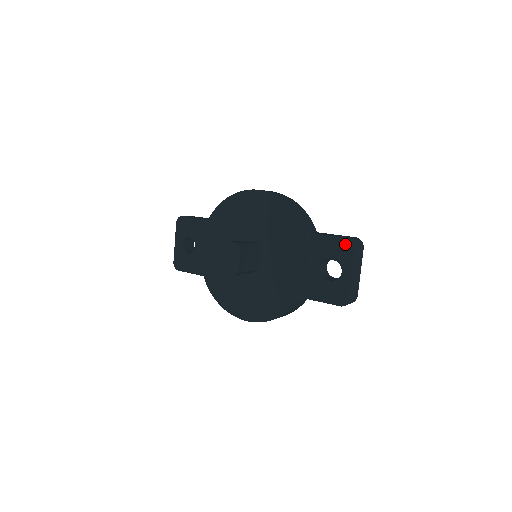
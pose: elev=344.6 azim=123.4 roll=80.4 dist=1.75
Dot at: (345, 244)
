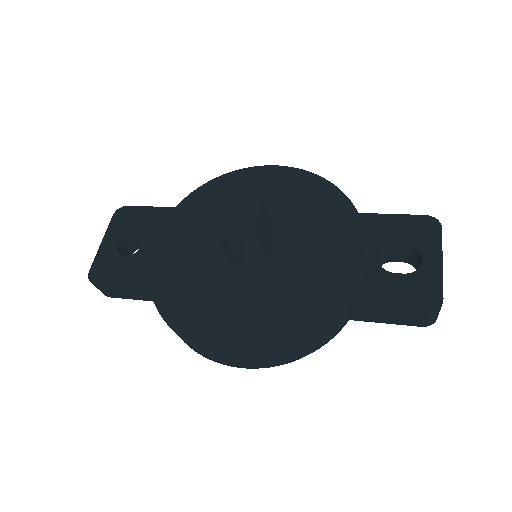
Dot at: (422, 222)
